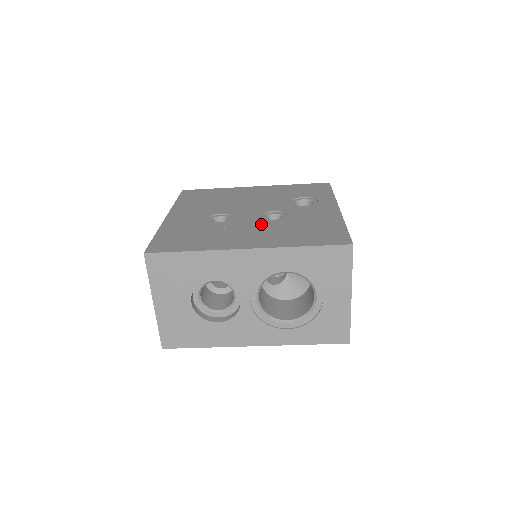
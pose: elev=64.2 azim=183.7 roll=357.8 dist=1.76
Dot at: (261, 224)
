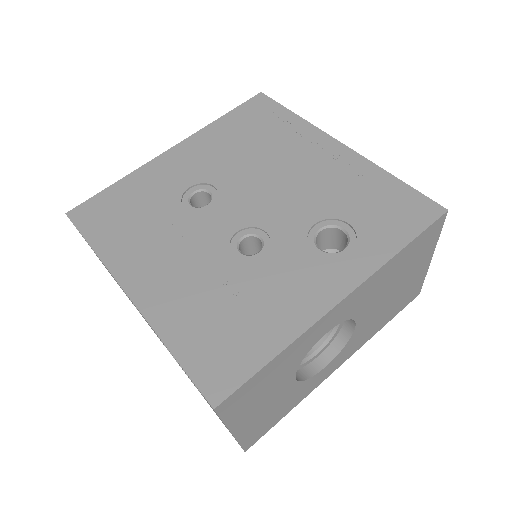
Dot at: (209, 252)
